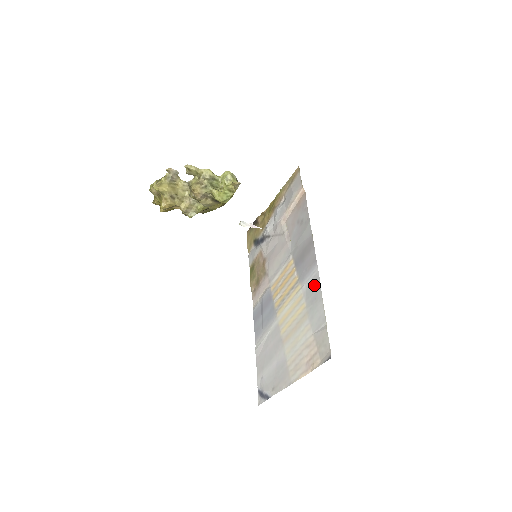
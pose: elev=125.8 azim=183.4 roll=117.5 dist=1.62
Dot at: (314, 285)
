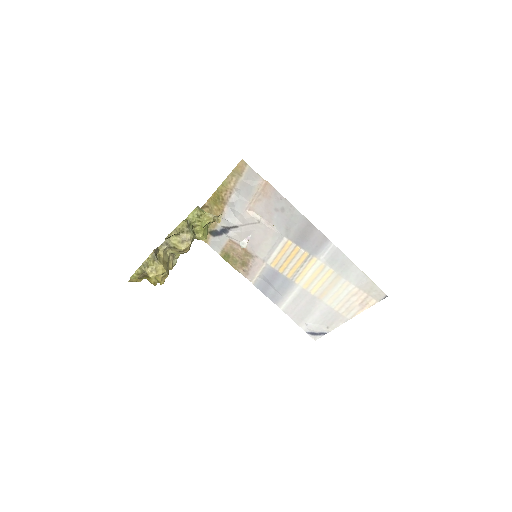
Dot at: (336, 256)
